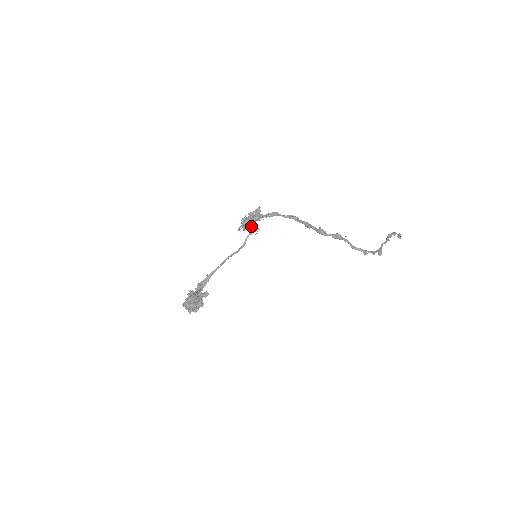
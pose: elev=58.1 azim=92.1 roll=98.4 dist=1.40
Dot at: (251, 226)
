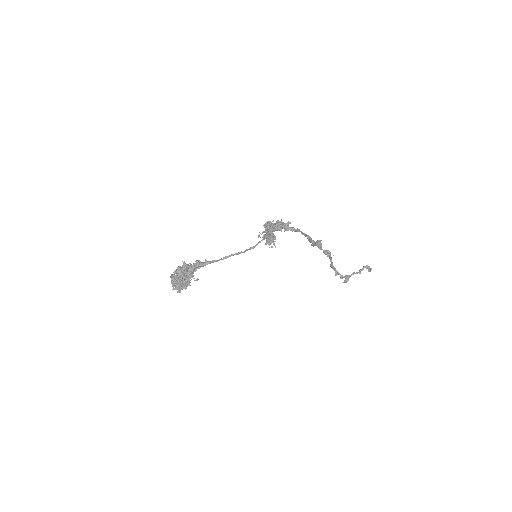
Dot at: (271, 239)
